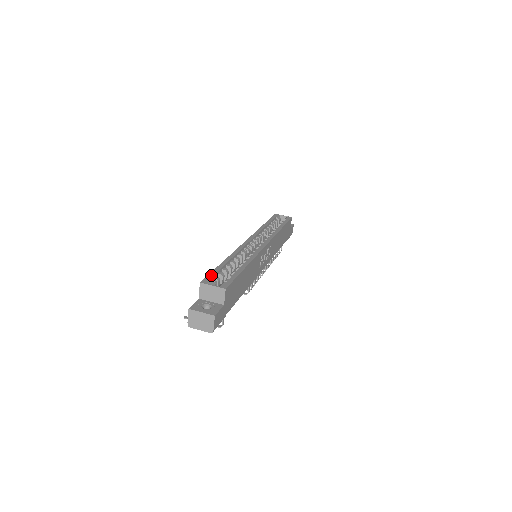
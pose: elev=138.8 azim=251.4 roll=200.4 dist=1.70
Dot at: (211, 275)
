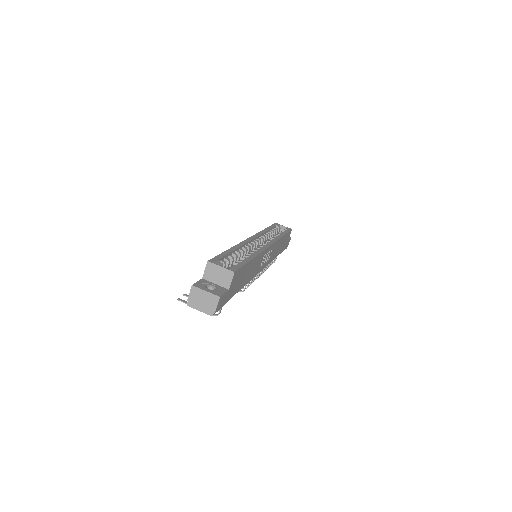
Dot at: (218, 257)
